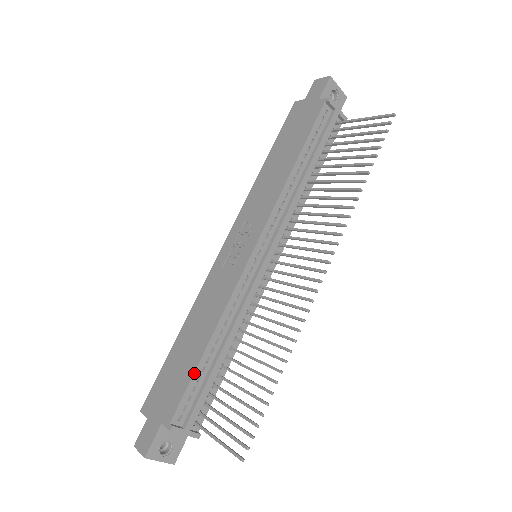
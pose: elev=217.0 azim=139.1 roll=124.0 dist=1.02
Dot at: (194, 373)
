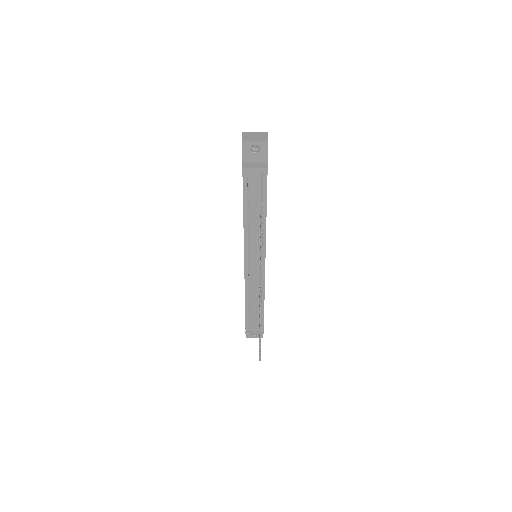
Dot at: (245, 314)
